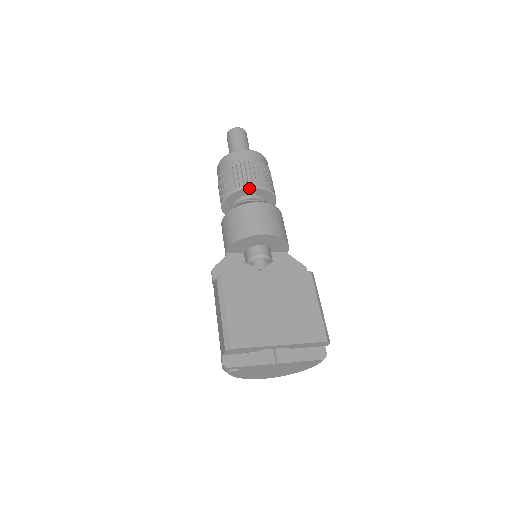
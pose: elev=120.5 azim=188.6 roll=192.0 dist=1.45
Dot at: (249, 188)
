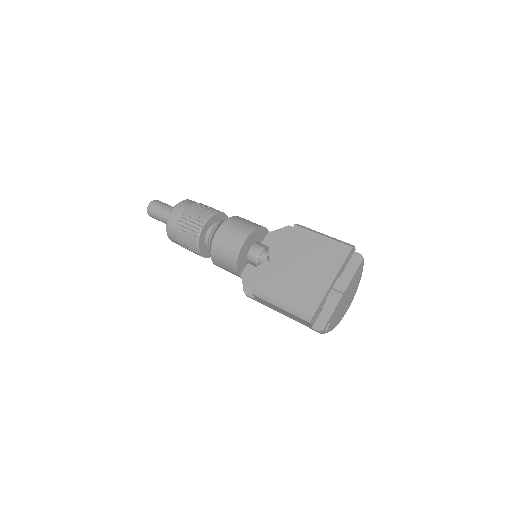
Dot at: (203, 227)
